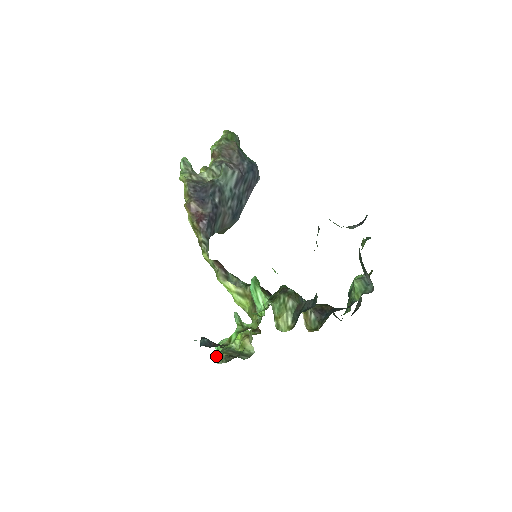
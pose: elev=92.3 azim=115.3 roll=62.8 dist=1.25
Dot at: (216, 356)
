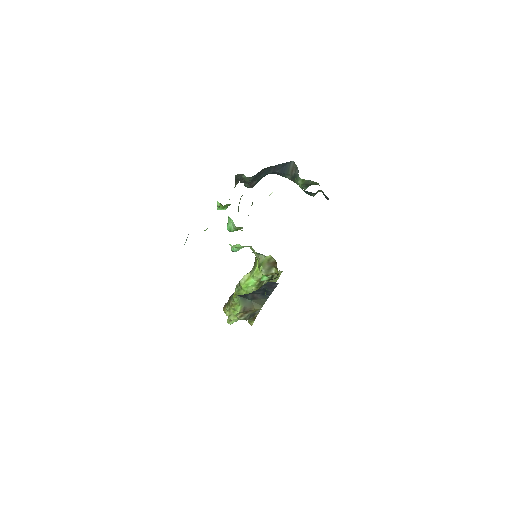
Dot at: occluded
